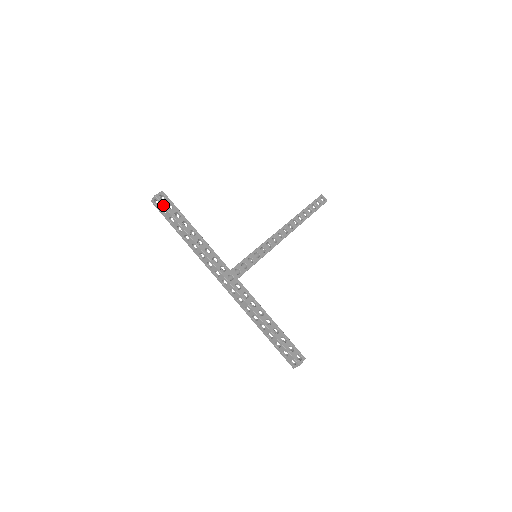
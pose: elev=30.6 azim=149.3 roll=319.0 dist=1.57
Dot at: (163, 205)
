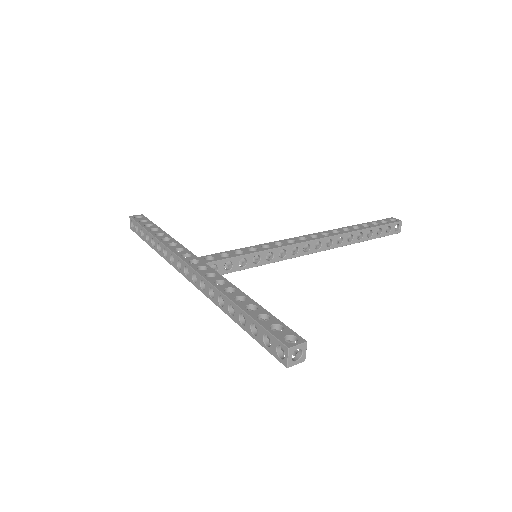
Dot at: (135, 220)
